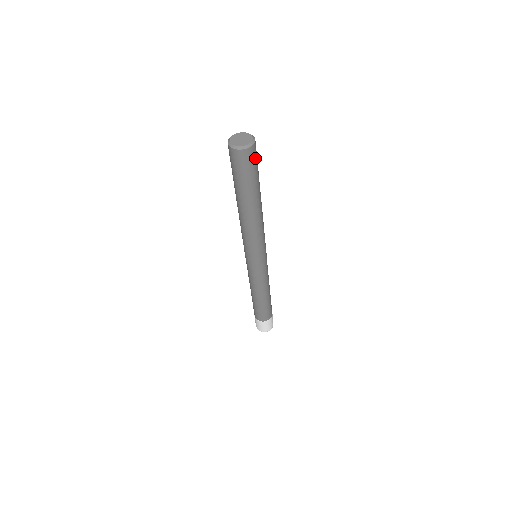
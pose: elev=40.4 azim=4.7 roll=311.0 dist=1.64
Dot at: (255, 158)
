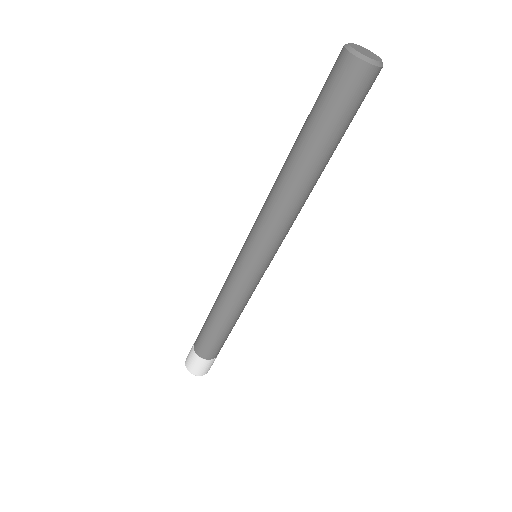
Dot at: (367, 92)
